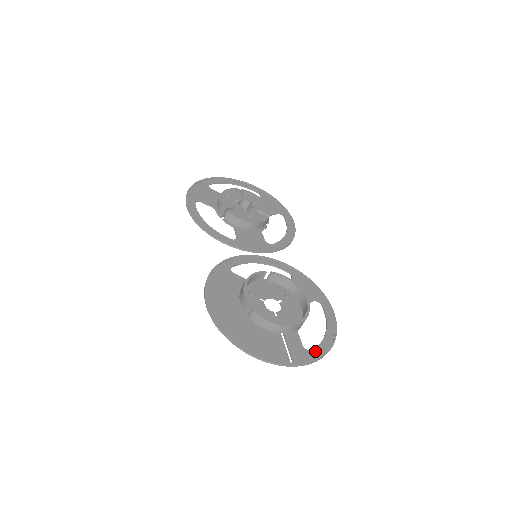
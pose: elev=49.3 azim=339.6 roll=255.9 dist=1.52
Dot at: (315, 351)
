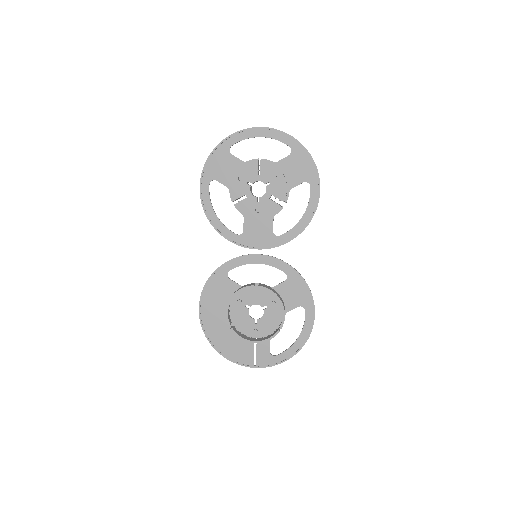
Dot at: (278, 357)
